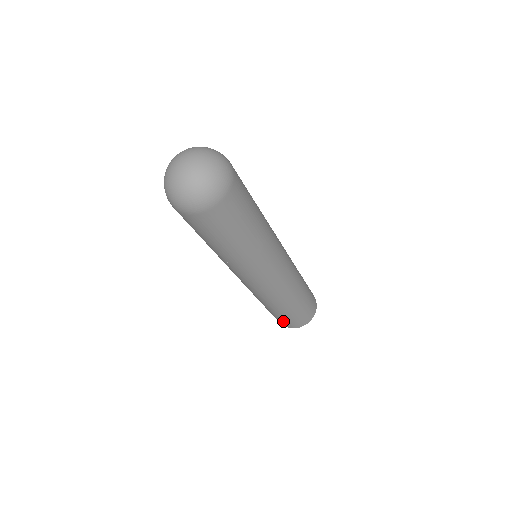
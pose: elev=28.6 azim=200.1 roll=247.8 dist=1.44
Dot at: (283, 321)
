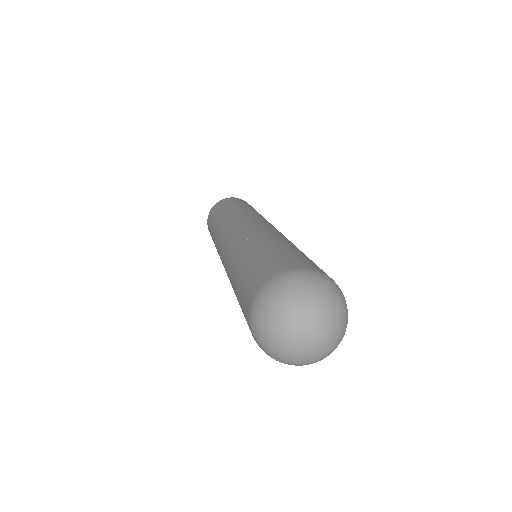
Dot at: occluded
